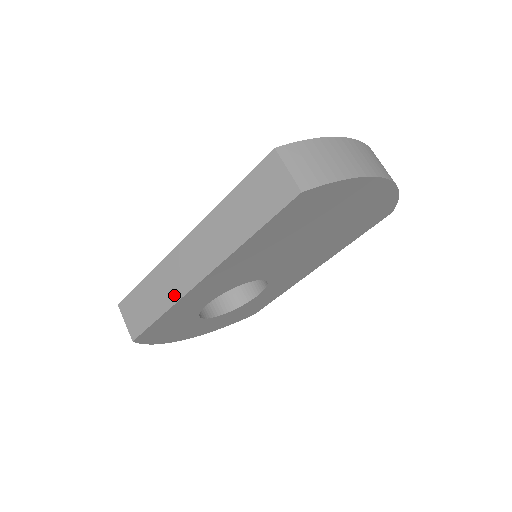
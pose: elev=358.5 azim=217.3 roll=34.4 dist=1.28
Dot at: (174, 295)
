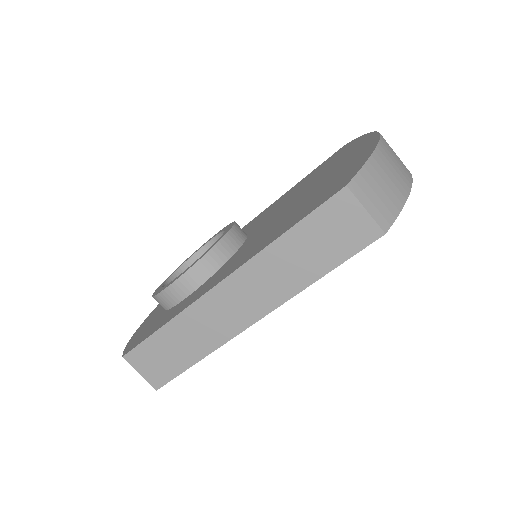
Dot at: (213, 341)
